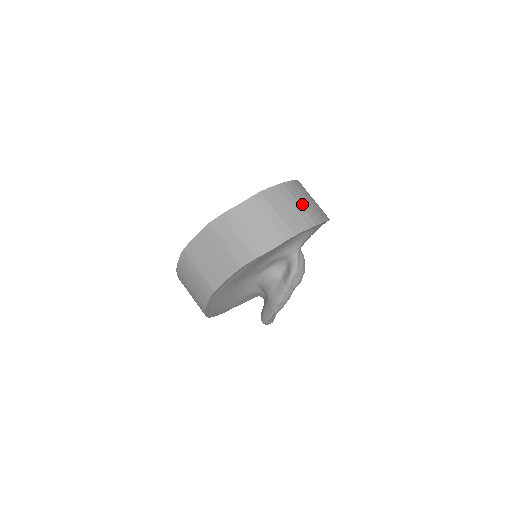
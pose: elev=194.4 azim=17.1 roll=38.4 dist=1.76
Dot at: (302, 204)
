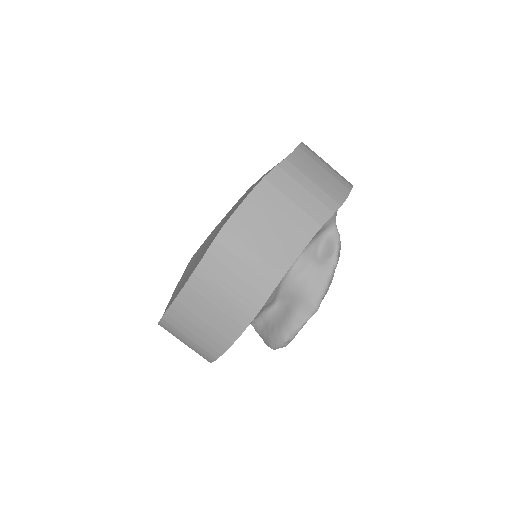
Dot at: occluded
